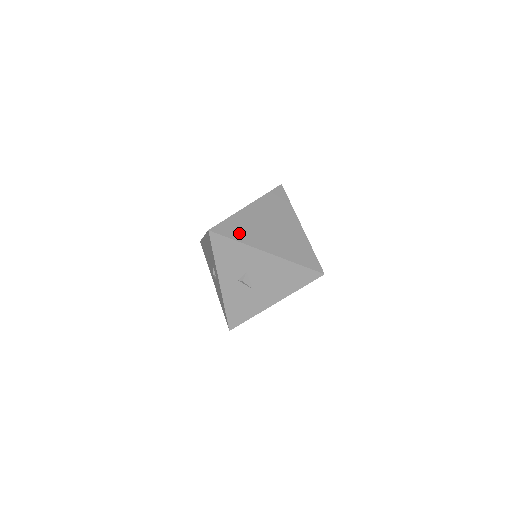
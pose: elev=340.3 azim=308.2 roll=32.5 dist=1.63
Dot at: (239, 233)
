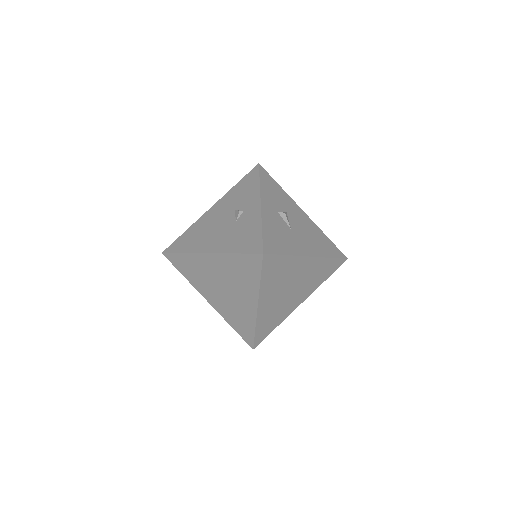
Dot at: occluded
